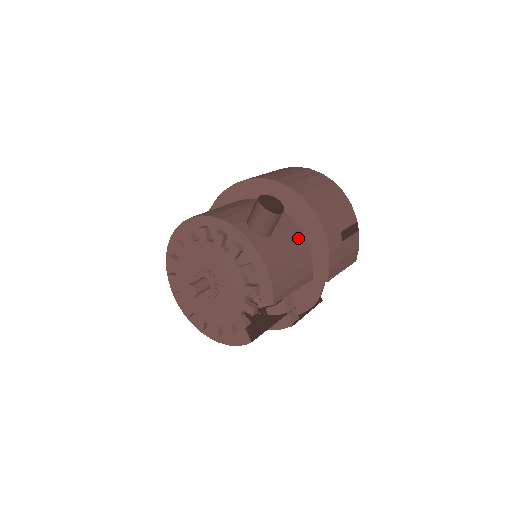
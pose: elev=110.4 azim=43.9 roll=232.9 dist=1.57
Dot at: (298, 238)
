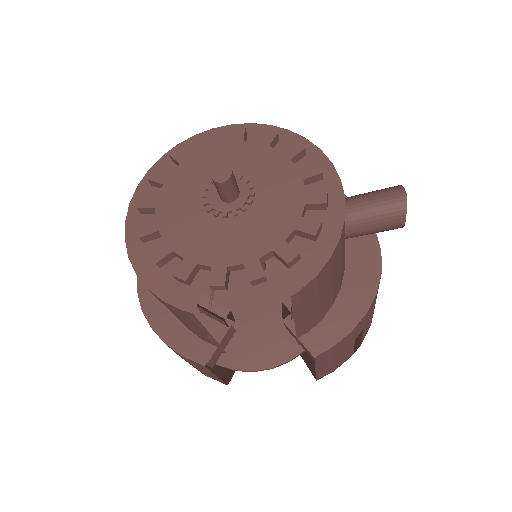
Dot at: (341, 281)
